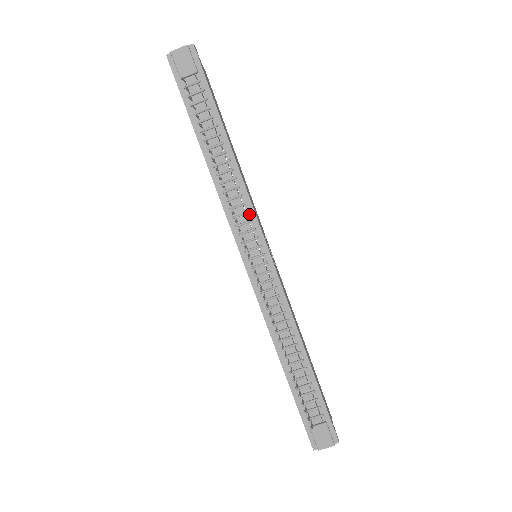
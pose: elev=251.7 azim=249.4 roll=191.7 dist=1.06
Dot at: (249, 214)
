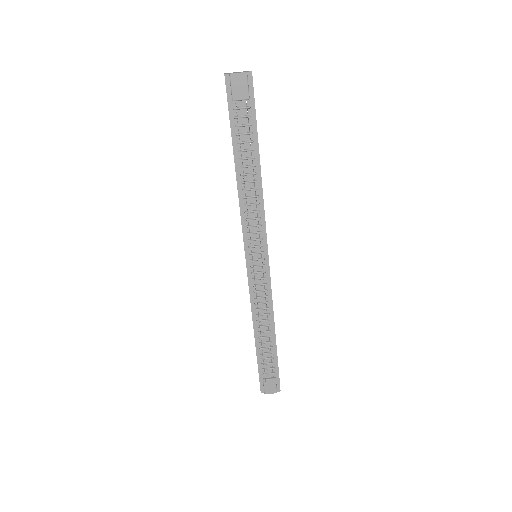
Dot at: (261, 226)
